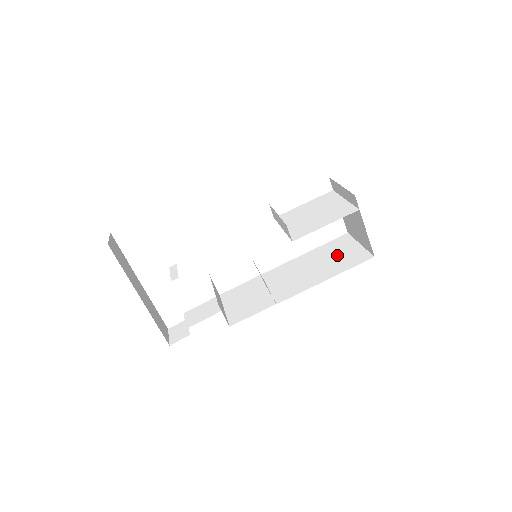
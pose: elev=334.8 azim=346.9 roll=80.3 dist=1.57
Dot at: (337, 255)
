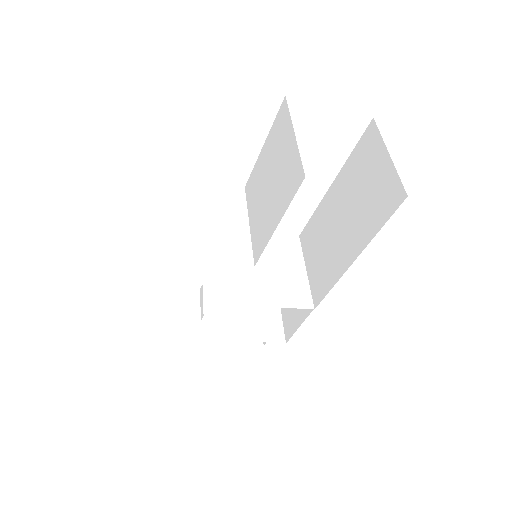
Dot at: (363, 190)
